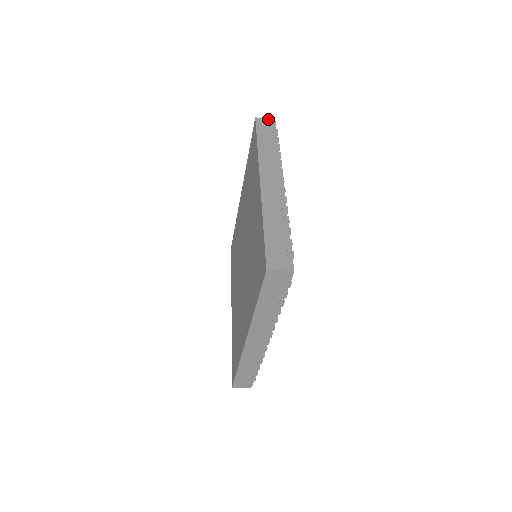
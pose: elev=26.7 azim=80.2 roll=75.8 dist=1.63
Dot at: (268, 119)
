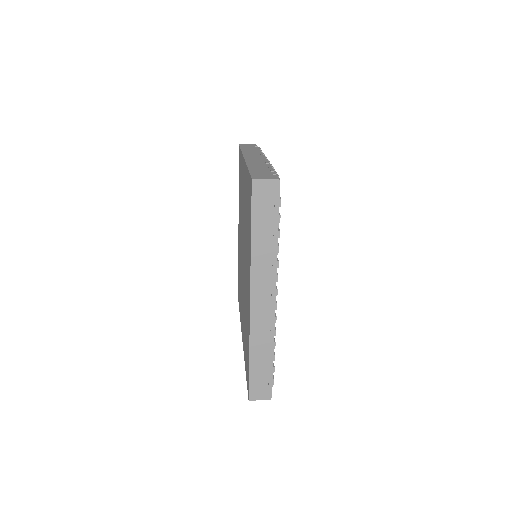
Dot at: (270, 179)
